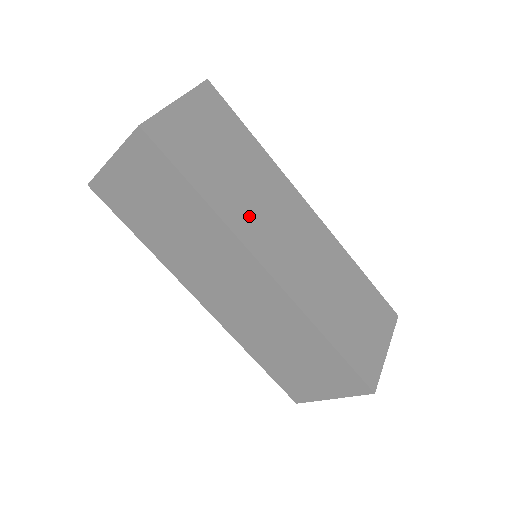
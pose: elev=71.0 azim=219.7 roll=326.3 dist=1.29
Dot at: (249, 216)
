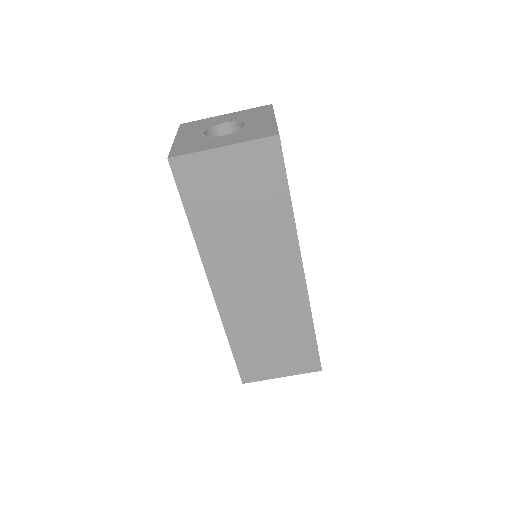
Dot at: (226, 253)
